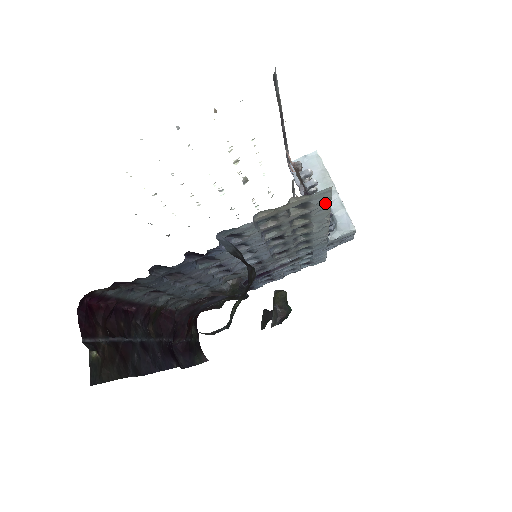
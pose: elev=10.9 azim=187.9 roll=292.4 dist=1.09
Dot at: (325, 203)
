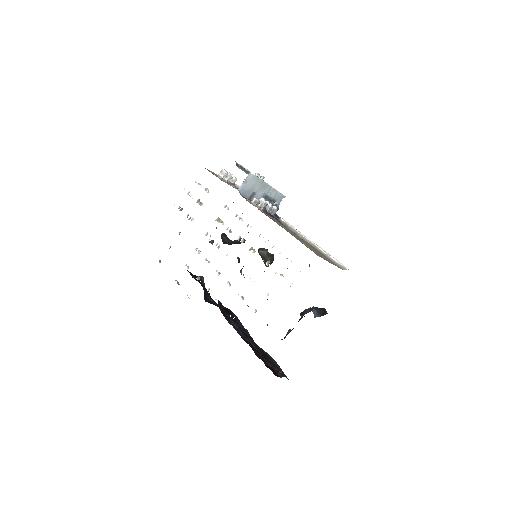
Dot at: occluded
